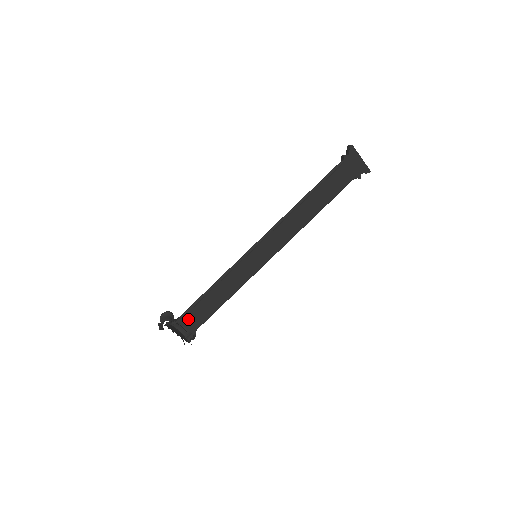
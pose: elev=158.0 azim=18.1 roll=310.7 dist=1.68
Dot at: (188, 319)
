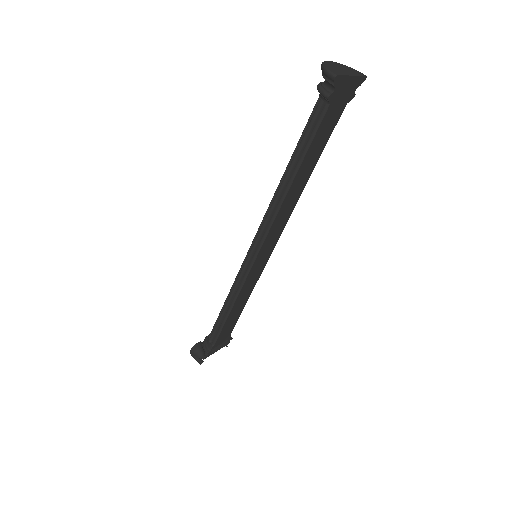
Dot at: (220, 340)
